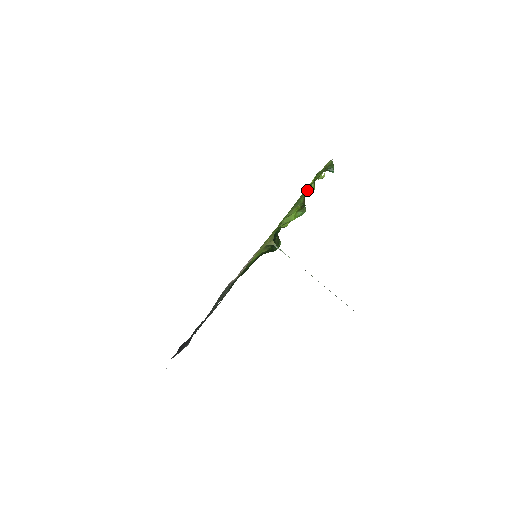
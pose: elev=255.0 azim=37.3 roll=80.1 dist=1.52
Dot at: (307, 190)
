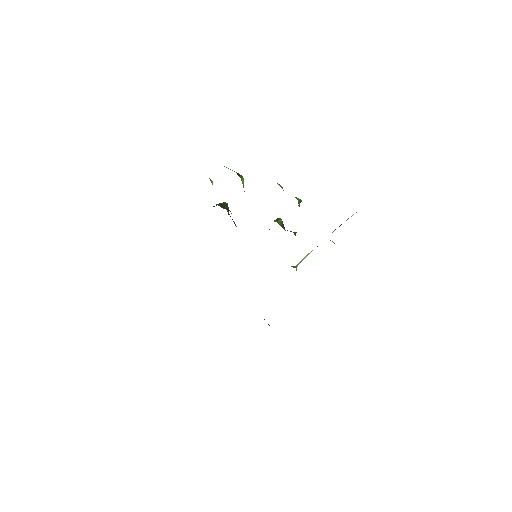
Dot at: occluded
